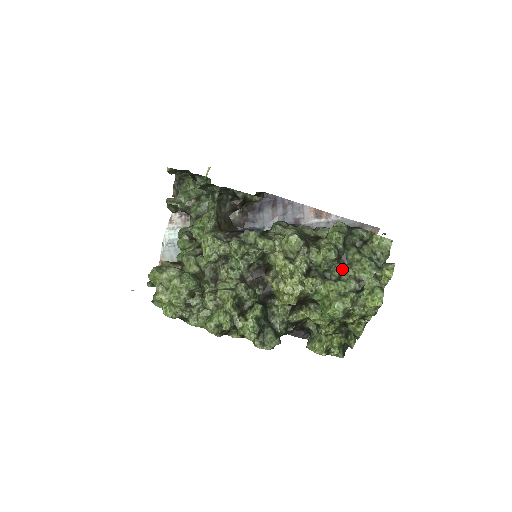
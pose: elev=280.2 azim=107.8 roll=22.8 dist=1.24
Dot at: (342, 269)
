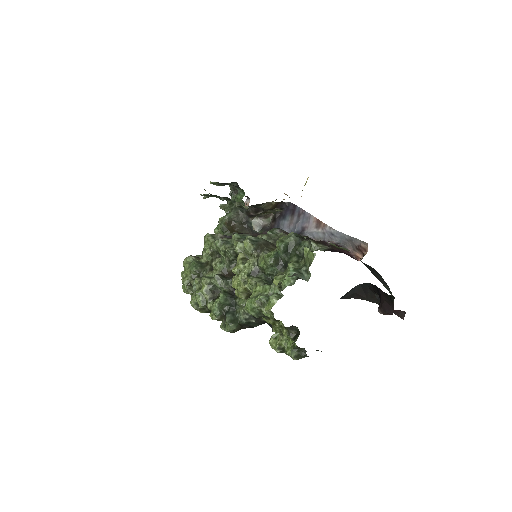
Dot at: (276, 275)
